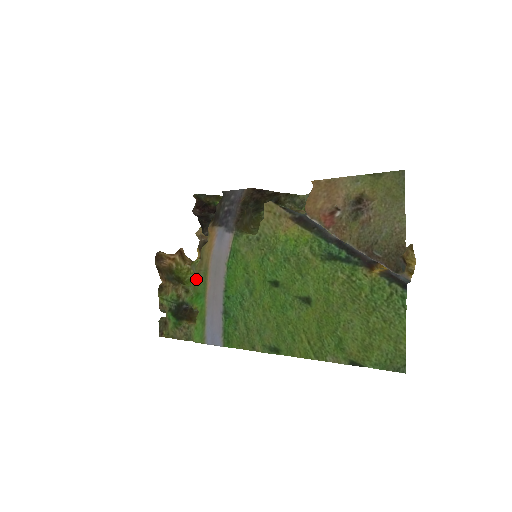
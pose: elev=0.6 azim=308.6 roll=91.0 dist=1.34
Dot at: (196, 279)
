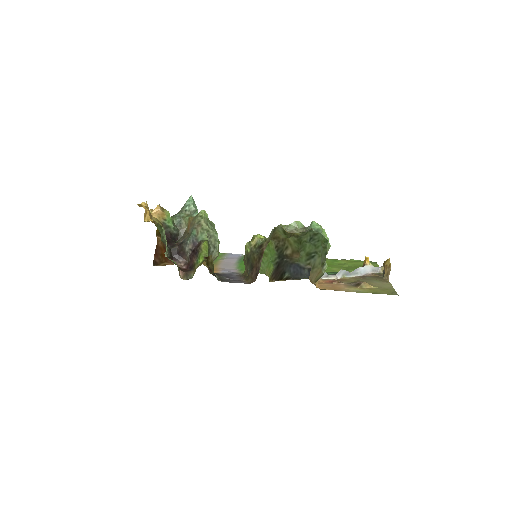
Dot at: occluded
